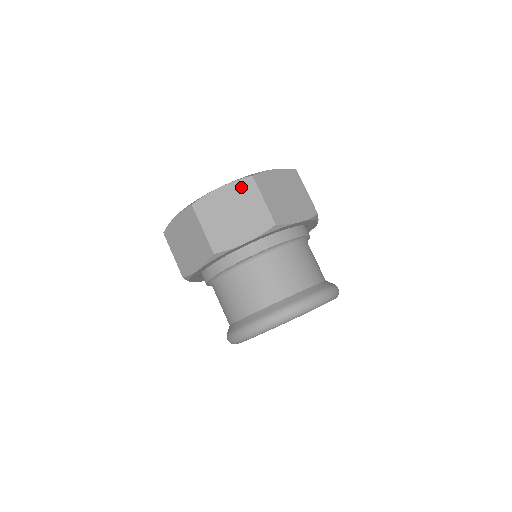
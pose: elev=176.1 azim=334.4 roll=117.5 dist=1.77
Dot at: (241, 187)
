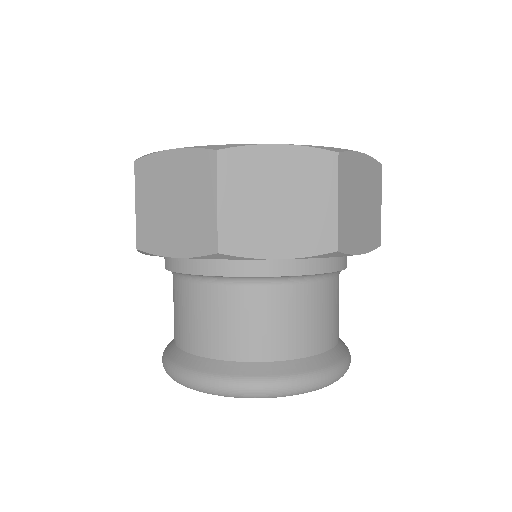
Dot at: (312, 162)
